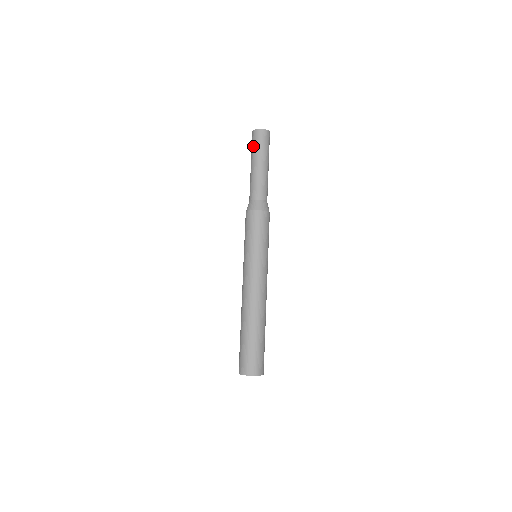
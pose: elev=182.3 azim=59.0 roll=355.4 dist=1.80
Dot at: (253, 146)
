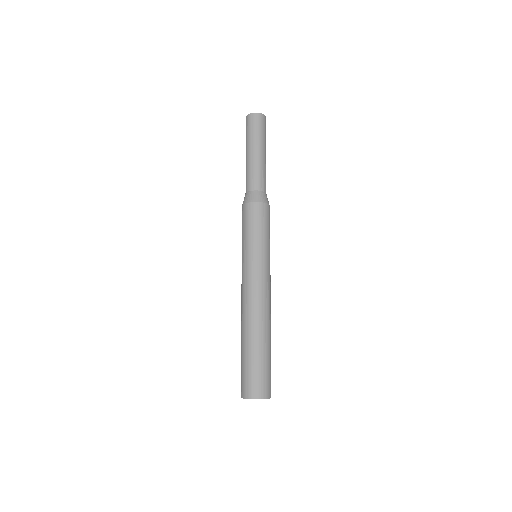
Dot at: (252, 130)
